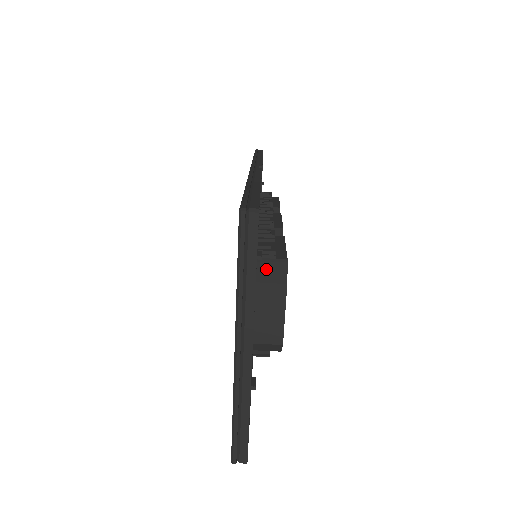
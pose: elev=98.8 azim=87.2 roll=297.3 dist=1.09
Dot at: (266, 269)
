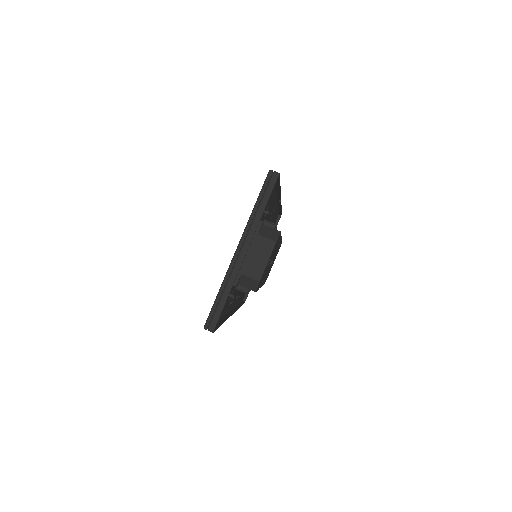
Dot at: (267, 231)
